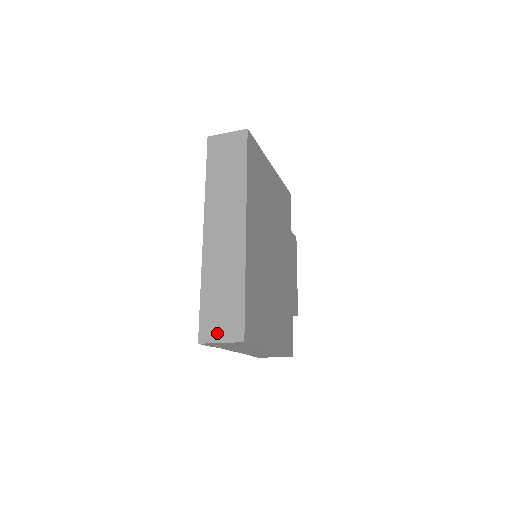
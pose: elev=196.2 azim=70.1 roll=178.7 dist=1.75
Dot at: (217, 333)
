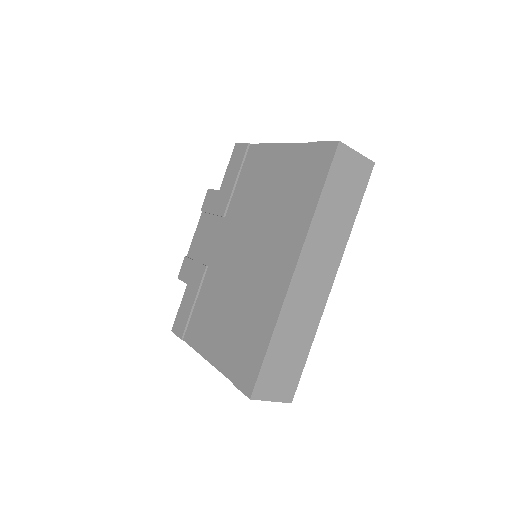
Dot at: (272, 391)
